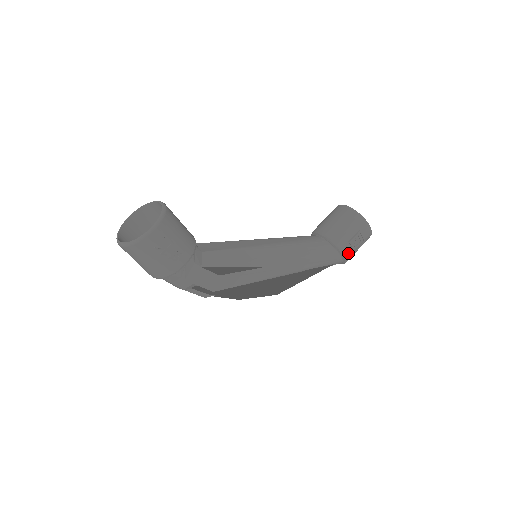
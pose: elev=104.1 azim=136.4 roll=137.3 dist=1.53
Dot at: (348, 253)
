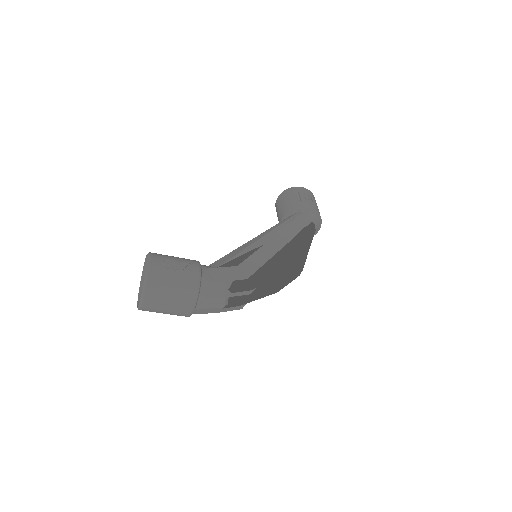
Dot at: (310, 207)
